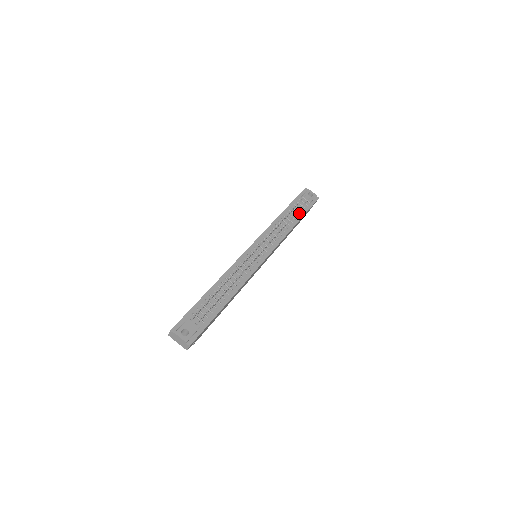
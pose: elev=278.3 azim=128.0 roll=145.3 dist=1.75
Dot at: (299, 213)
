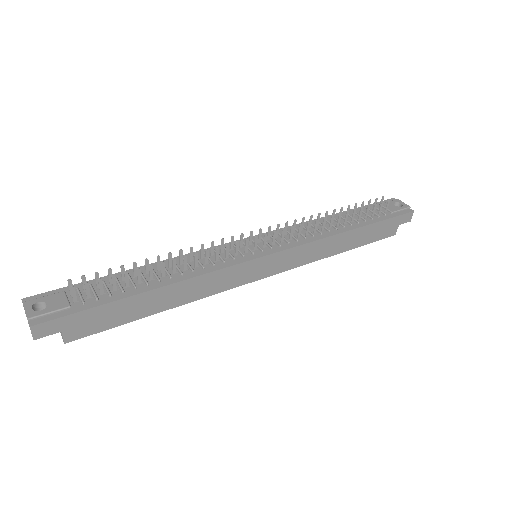
Dot at: (364, 219)
